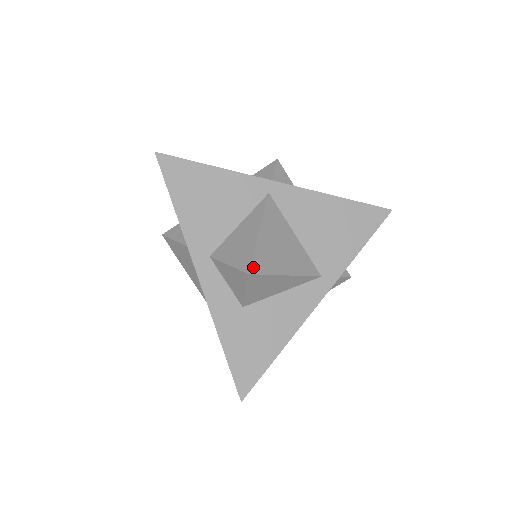
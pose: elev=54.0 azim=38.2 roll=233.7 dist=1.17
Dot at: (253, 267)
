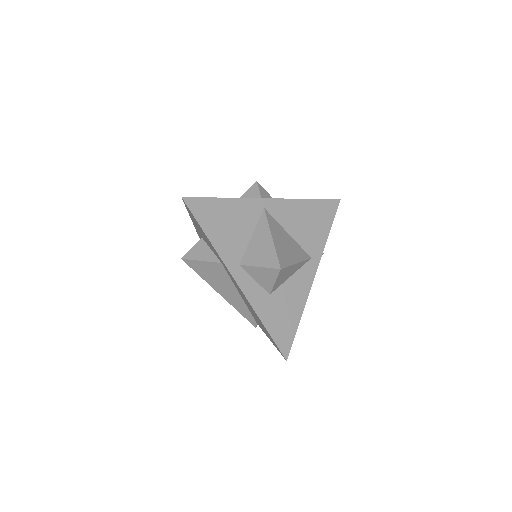
Dot at: (281, 263)
